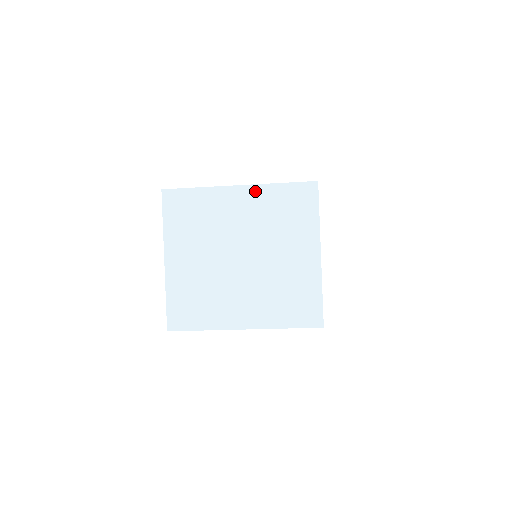
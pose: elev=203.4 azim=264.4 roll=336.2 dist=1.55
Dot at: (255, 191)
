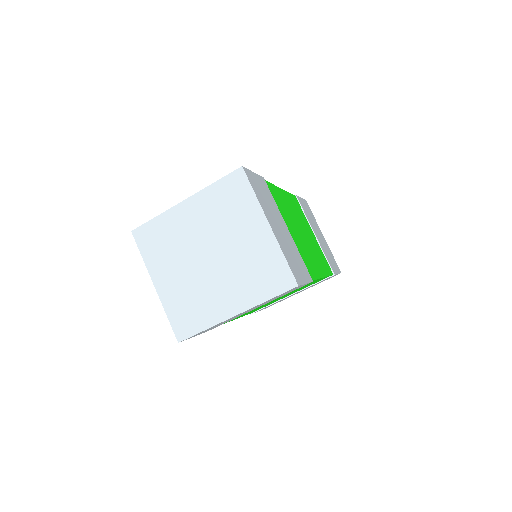
Dot at: (198, 198)
